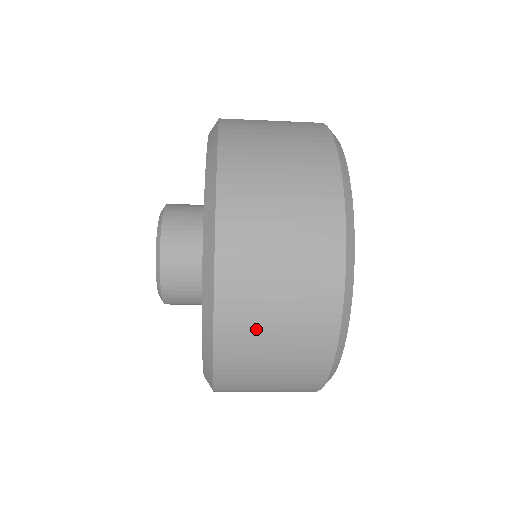
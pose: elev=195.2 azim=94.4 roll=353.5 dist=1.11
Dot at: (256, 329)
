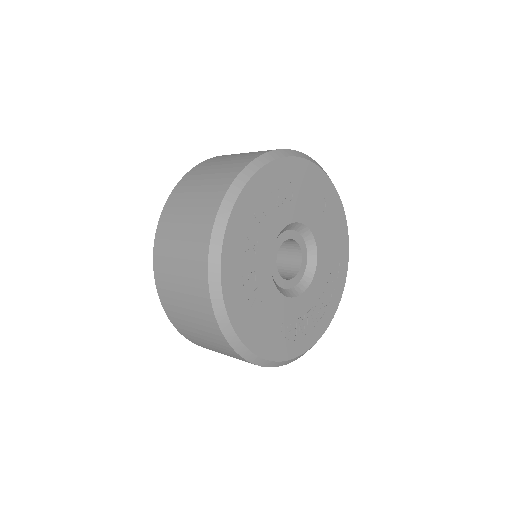
Dot at: occluded
